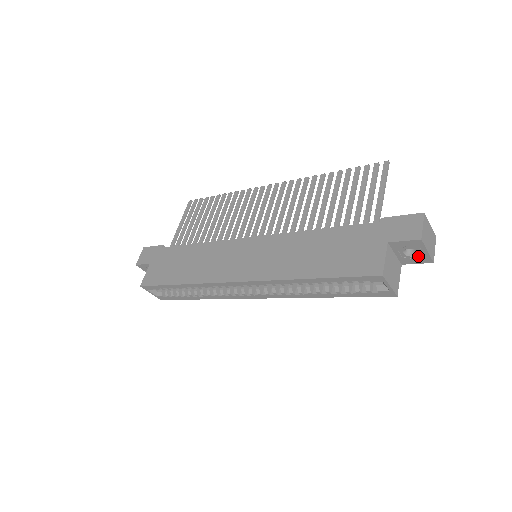
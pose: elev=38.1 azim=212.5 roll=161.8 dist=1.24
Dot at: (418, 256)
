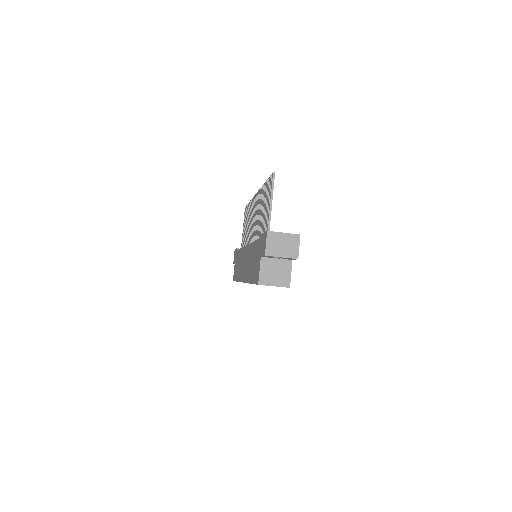
Dot at: (286, 258)
